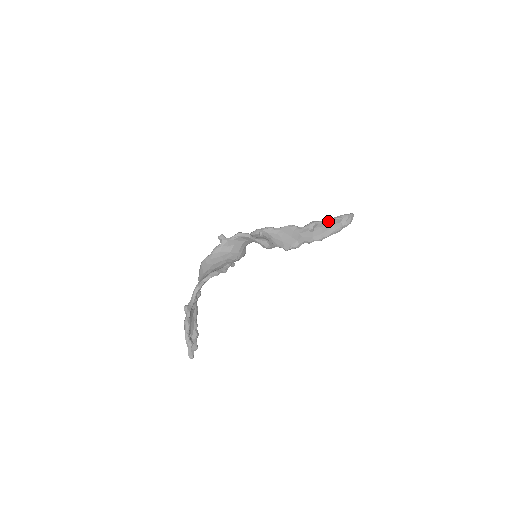
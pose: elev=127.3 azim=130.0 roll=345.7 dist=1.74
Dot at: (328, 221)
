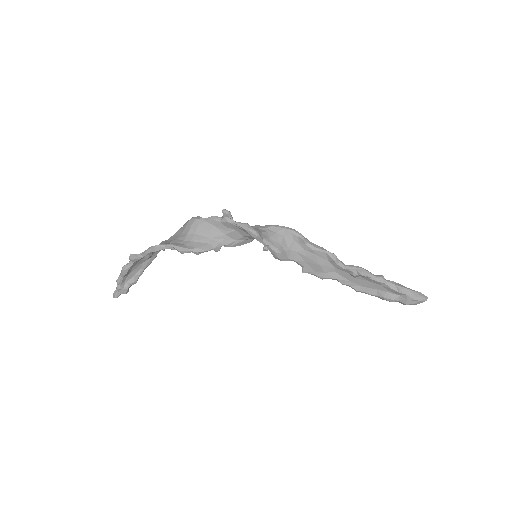
Dot at: (384, 282)
